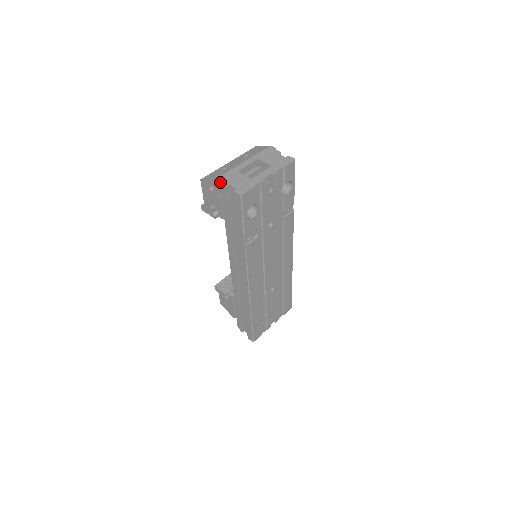
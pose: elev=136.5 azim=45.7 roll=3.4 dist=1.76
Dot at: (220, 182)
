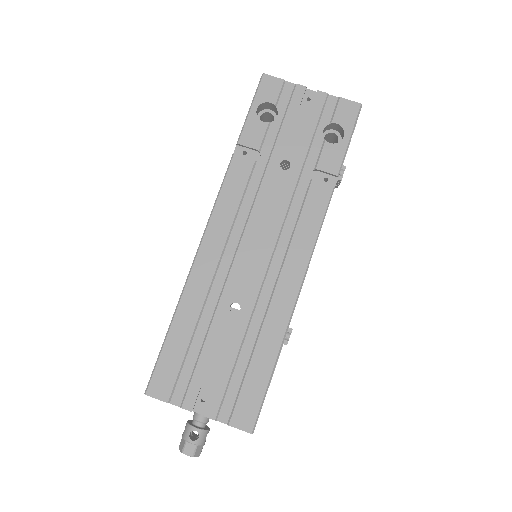
Dot at: occluded
